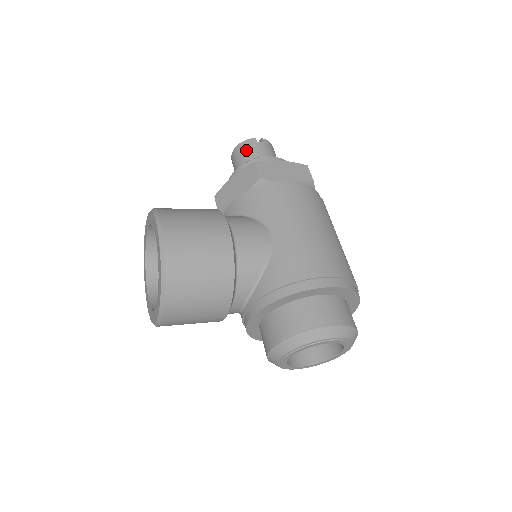
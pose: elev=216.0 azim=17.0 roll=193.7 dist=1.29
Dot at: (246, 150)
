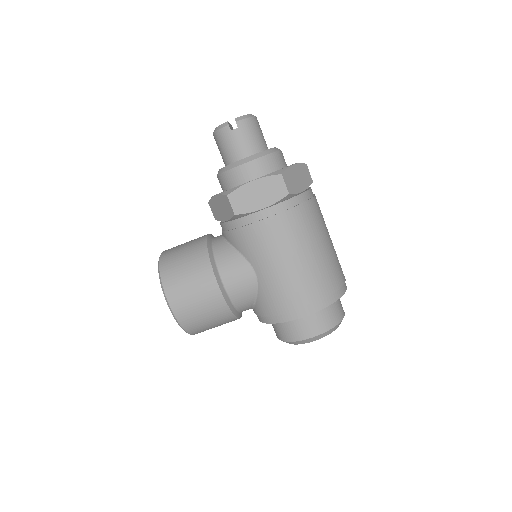
Dot at: (223, 143)
